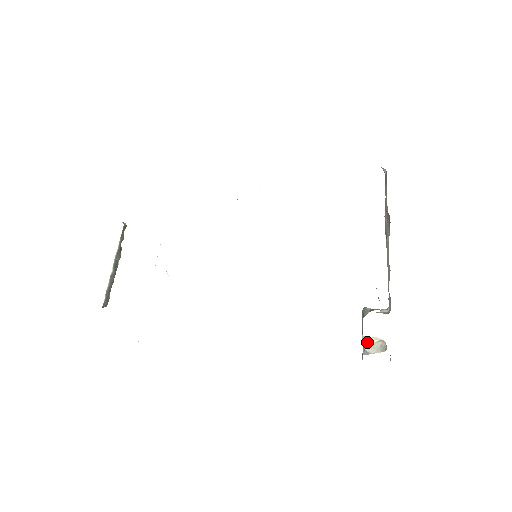
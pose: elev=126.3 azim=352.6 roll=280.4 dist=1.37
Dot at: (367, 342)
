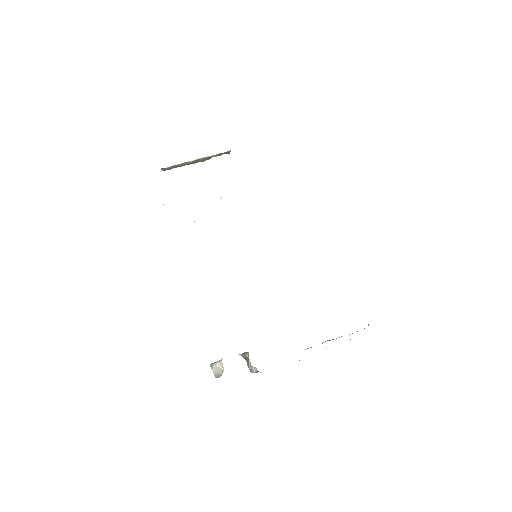
Dot at: (219, 363)
